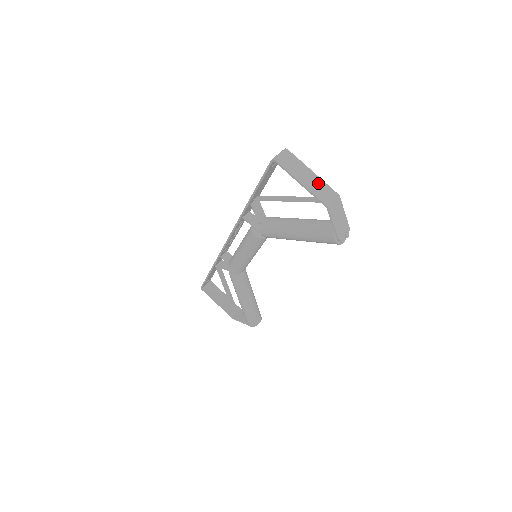
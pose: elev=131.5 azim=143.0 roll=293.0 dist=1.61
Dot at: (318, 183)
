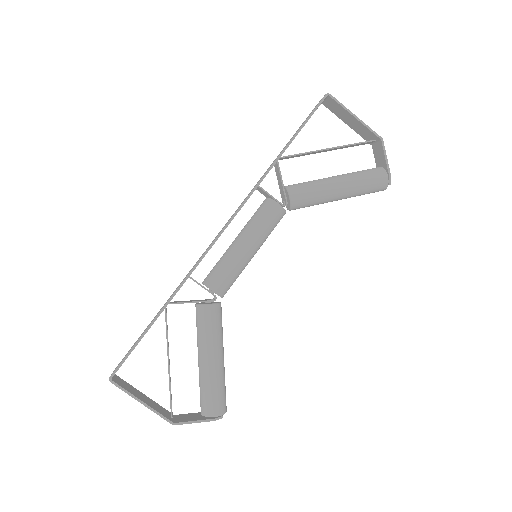
Dot at: (359, 128)
